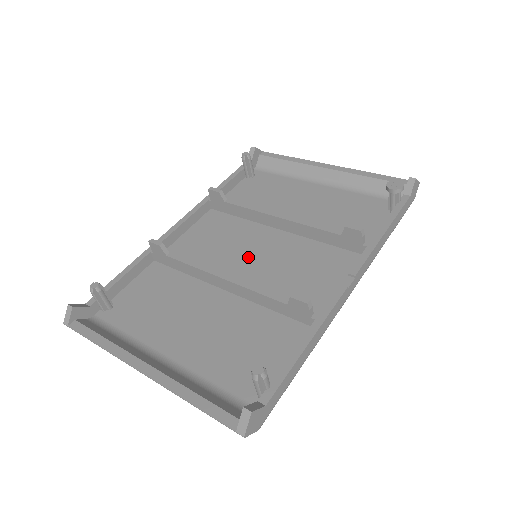
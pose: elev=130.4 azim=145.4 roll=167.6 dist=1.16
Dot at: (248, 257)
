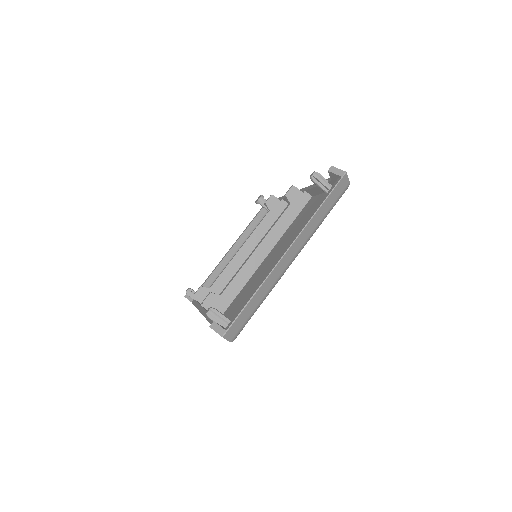
Dot at: occluded
